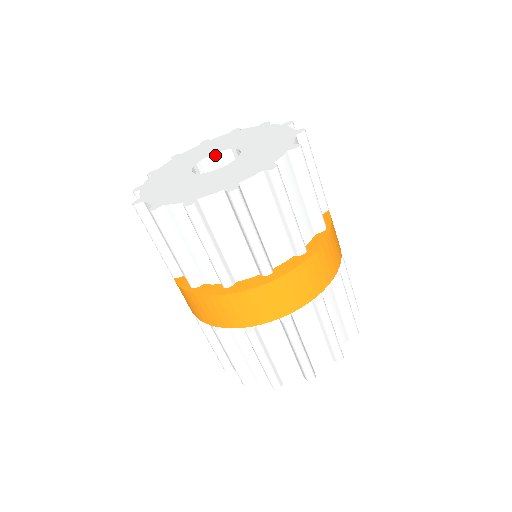
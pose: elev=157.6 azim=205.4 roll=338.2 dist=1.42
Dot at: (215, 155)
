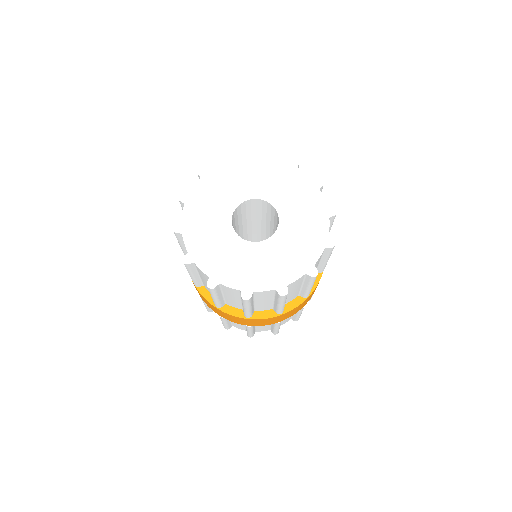
Dot at: (250, 200)
